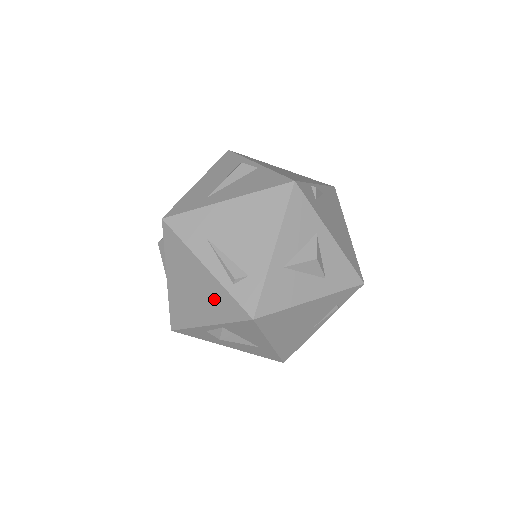
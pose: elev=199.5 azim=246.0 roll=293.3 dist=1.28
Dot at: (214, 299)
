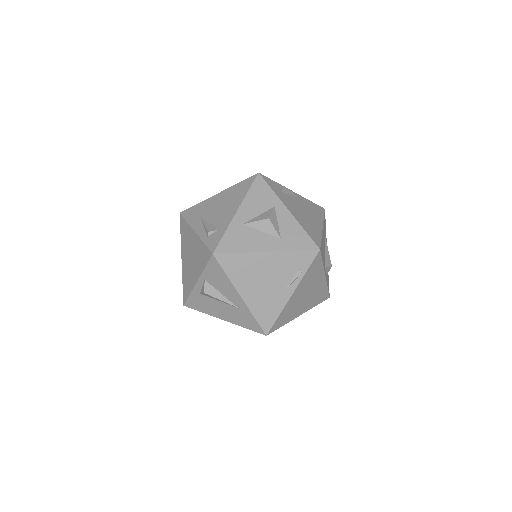
Dot at: (198, 254)
